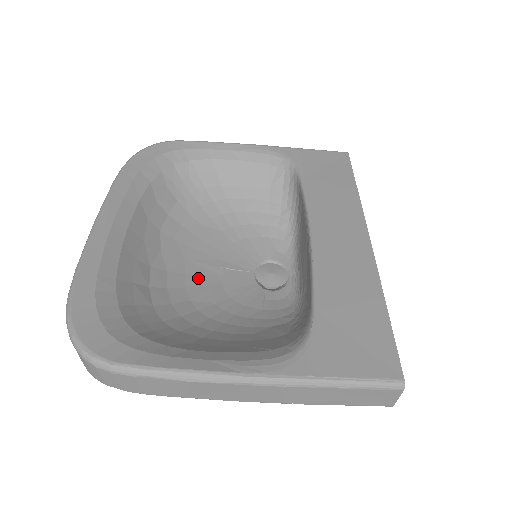
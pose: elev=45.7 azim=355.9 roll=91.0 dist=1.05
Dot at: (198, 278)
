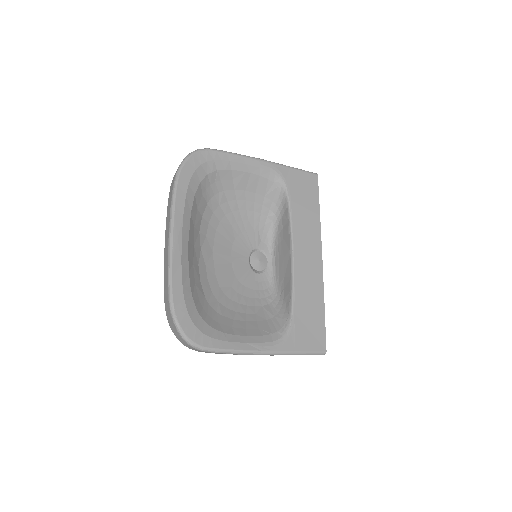
Dot at: (221, 267)
